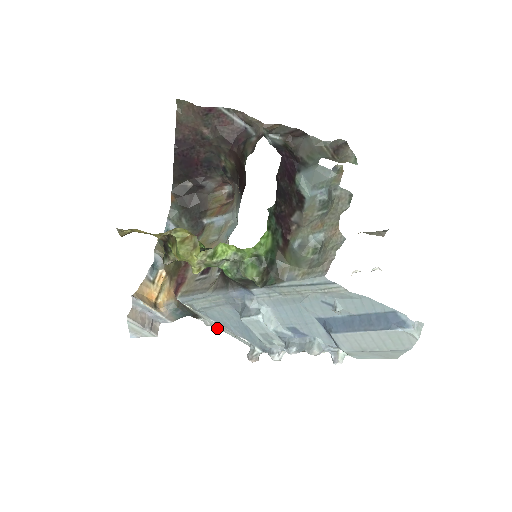
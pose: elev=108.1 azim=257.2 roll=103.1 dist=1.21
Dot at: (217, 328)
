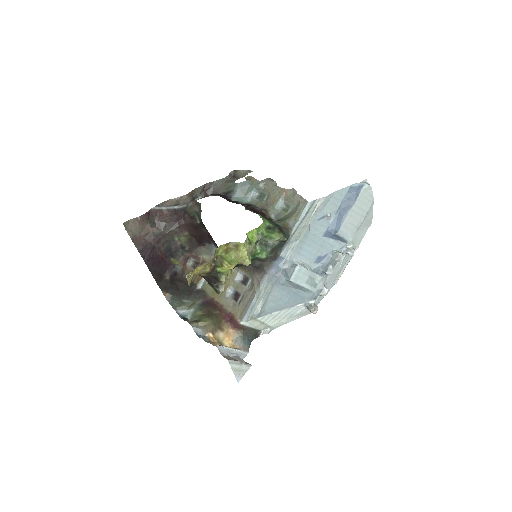
Dot at: (275, 328)
